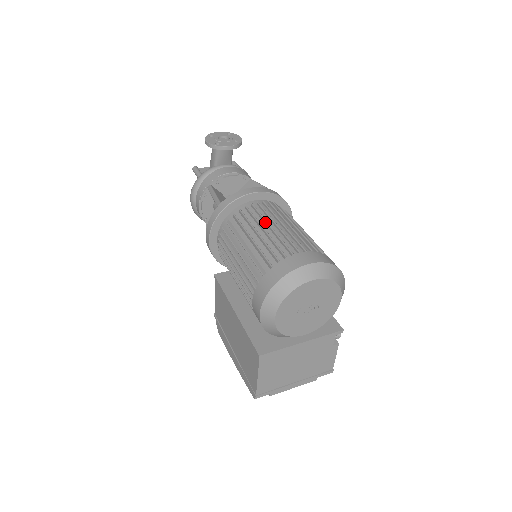
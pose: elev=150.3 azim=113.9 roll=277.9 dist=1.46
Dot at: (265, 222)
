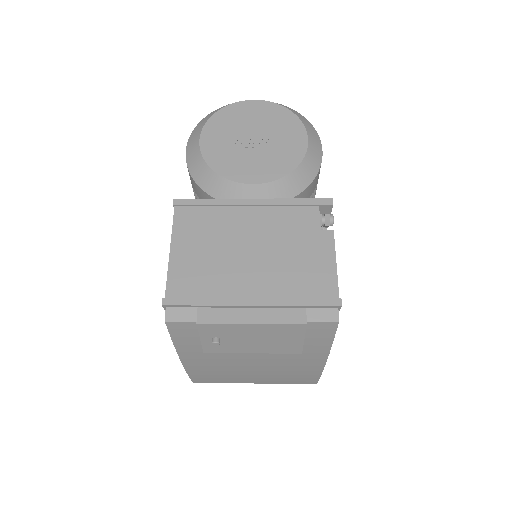
Dot at: occluded
